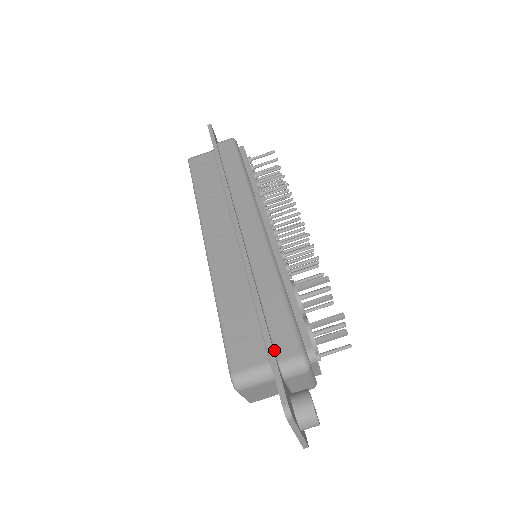
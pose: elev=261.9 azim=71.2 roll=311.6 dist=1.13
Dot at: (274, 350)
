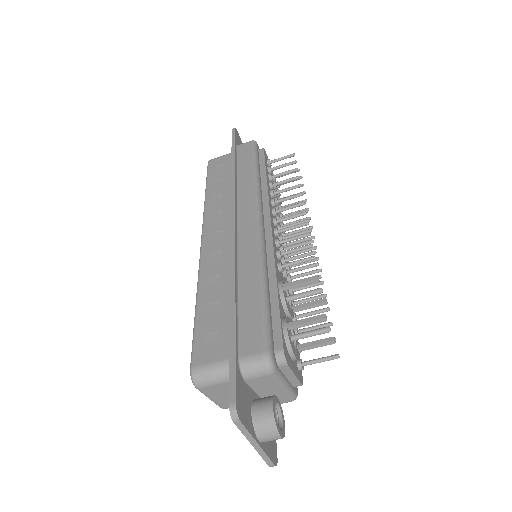
Dot at: (238, 346)
